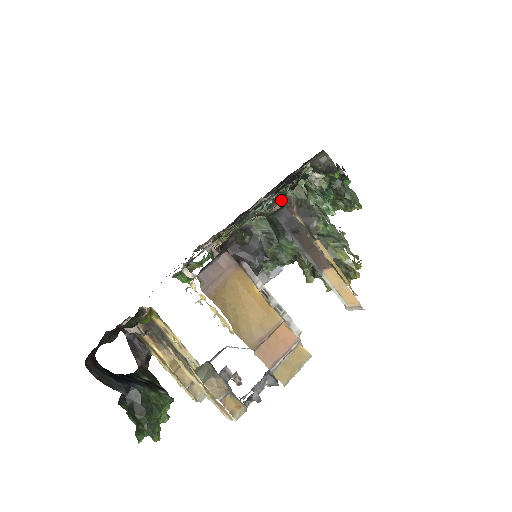
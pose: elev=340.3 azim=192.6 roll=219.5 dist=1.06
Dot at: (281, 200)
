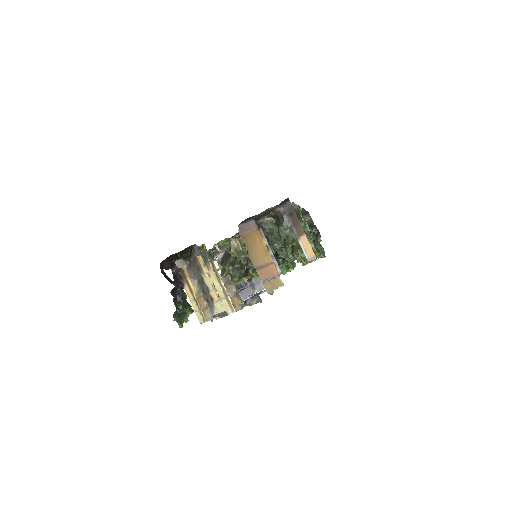
Dot at: occluded
